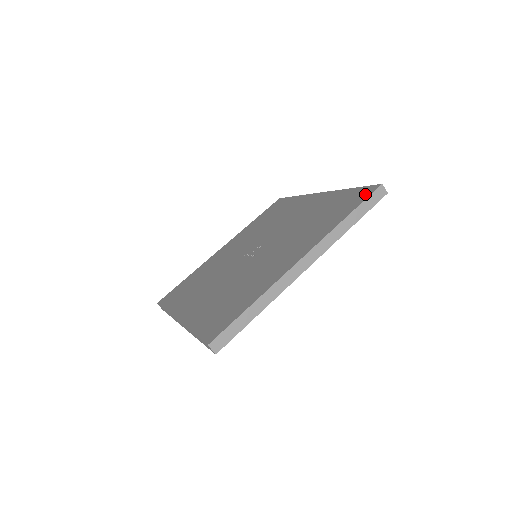
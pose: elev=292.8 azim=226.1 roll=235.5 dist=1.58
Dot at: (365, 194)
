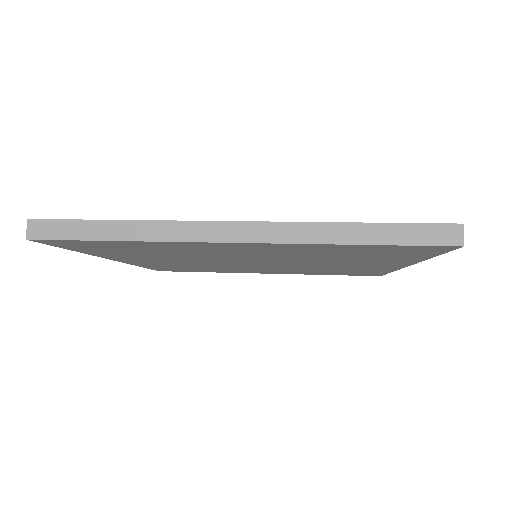
Dot at: occluded
